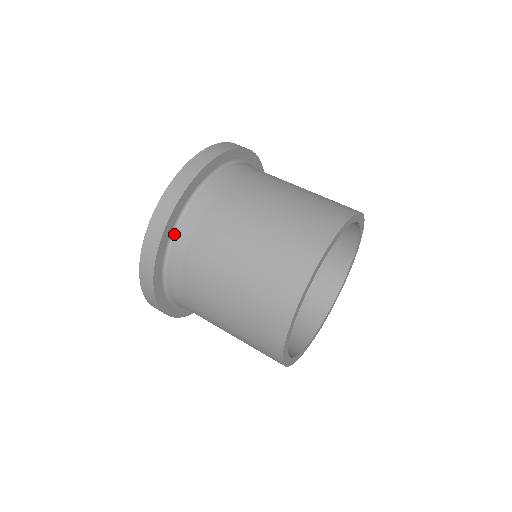
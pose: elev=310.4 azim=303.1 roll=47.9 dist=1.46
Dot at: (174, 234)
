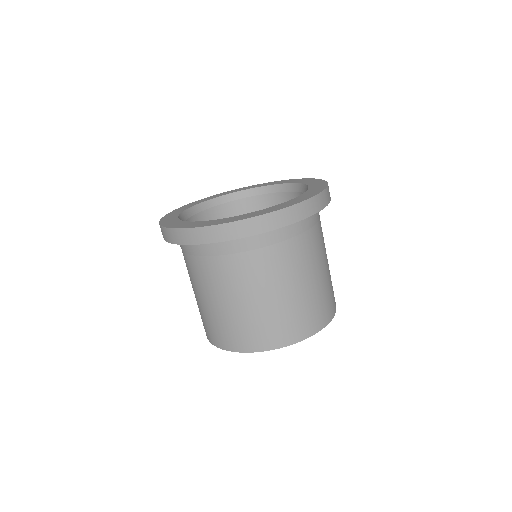
Dot at: occluded
